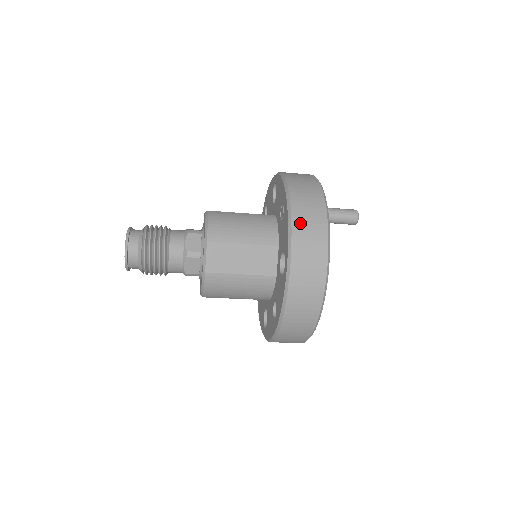
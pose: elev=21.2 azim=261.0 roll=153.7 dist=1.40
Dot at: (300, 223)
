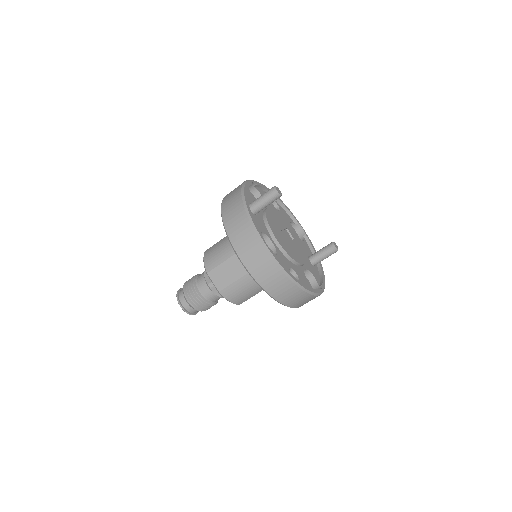
Dot at: (231, 229)
